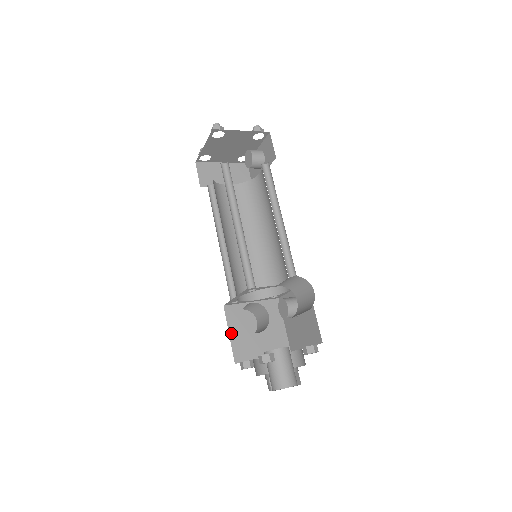
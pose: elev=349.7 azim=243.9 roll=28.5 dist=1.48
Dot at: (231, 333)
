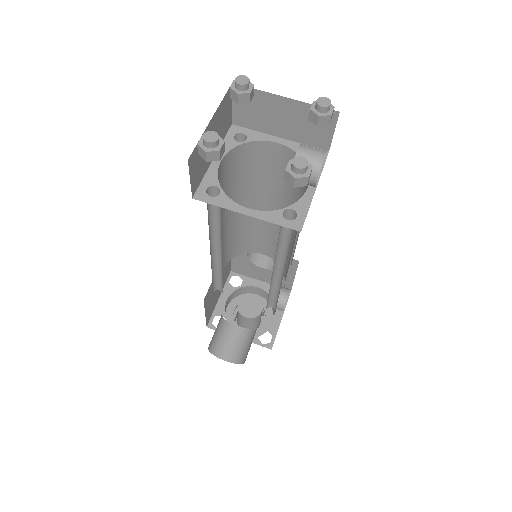
Dot at: occluded
